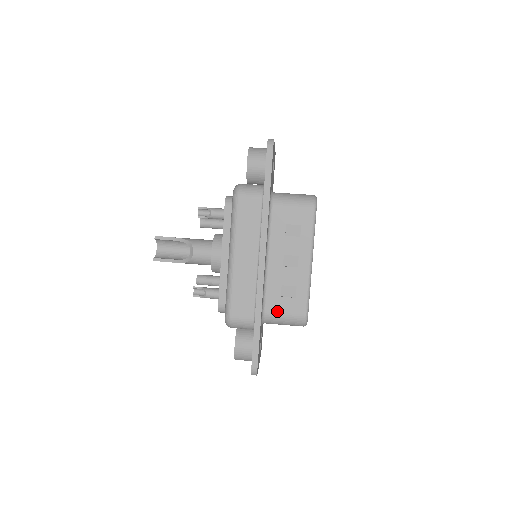
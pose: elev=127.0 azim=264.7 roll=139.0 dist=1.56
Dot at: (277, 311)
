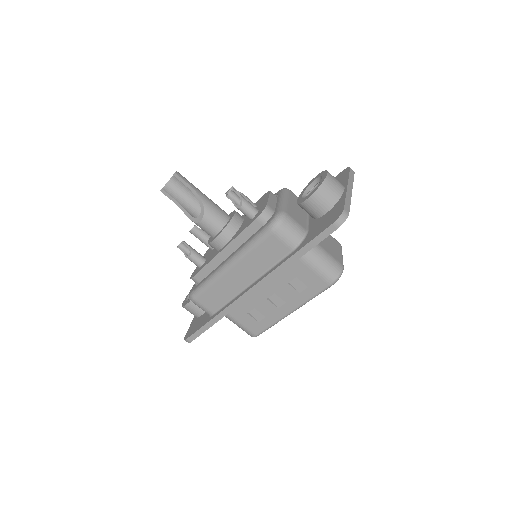
Dot at: (237, 319)
